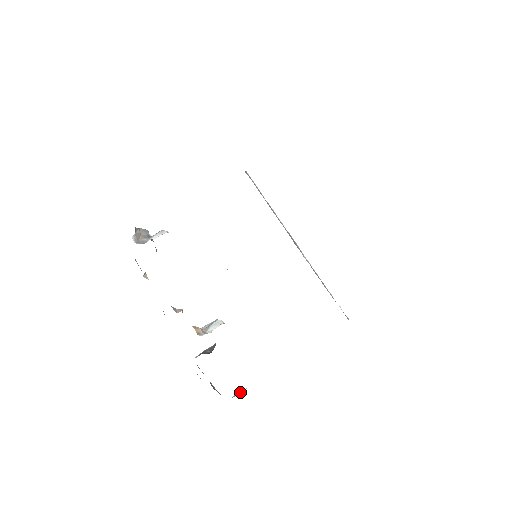
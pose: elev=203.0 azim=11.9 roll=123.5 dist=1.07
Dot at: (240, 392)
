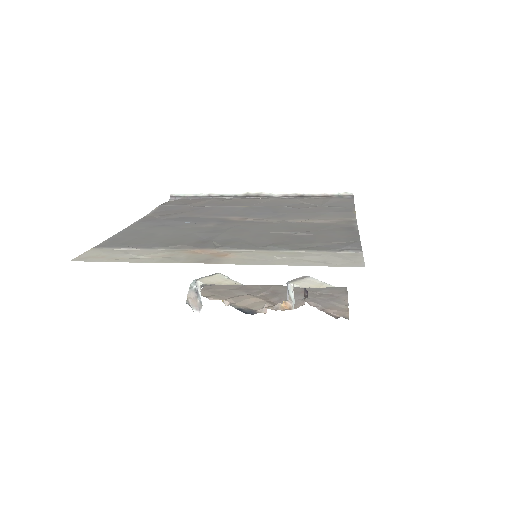
Dot at: occluded
